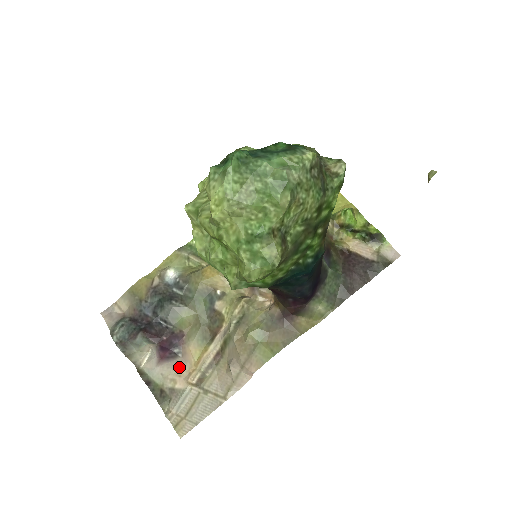
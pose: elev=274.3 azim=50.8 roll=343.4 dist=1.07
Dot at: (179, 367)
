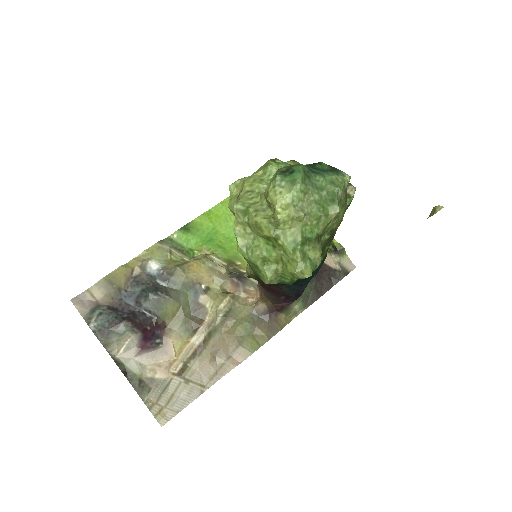
Dot at: (159, 357)
